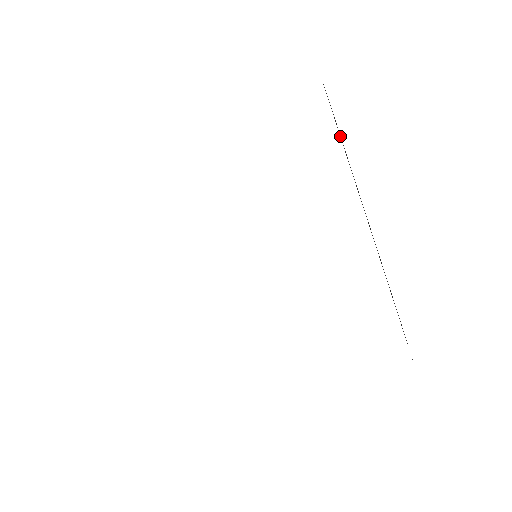
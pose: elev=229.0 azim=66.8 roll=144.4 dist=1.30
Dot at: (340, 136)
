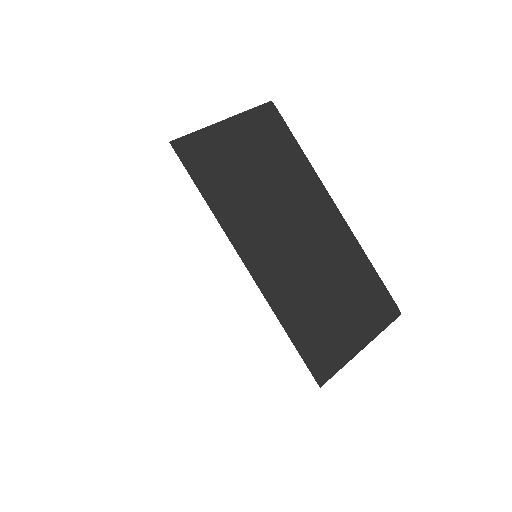
Dot at: (234, 162)
